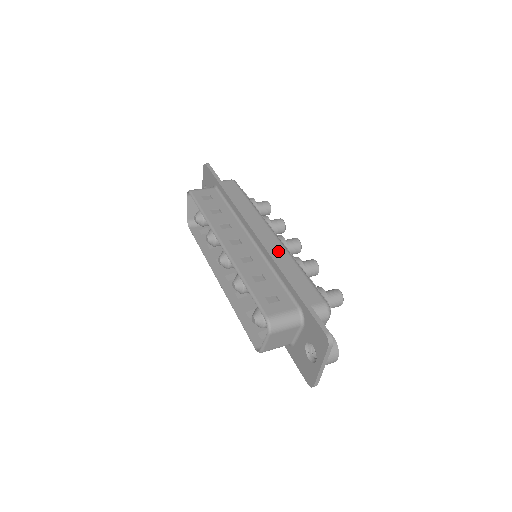
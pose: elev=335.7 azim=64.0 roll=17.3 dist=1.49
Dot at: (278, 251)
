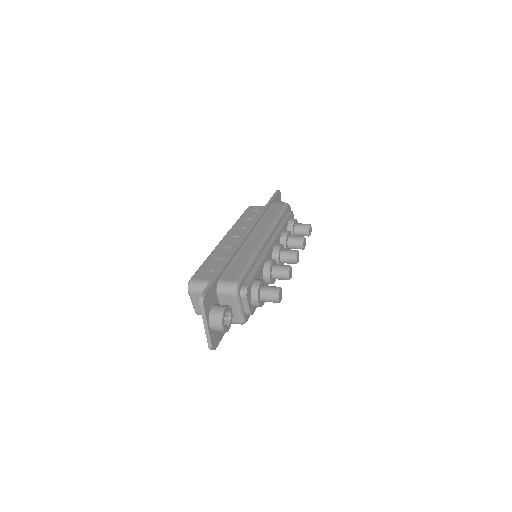
Dot at: (250, 247)
